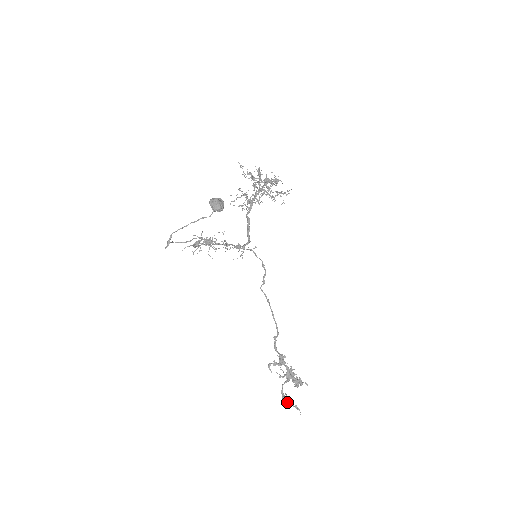
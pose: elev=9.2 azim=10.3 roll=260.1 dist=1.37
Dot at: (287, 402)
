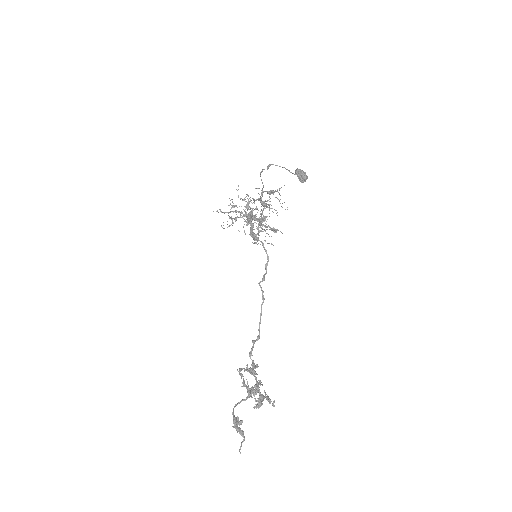
Dot at: (238, 427)
